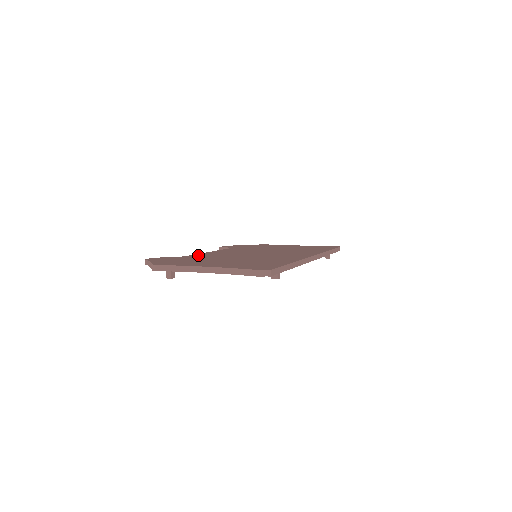
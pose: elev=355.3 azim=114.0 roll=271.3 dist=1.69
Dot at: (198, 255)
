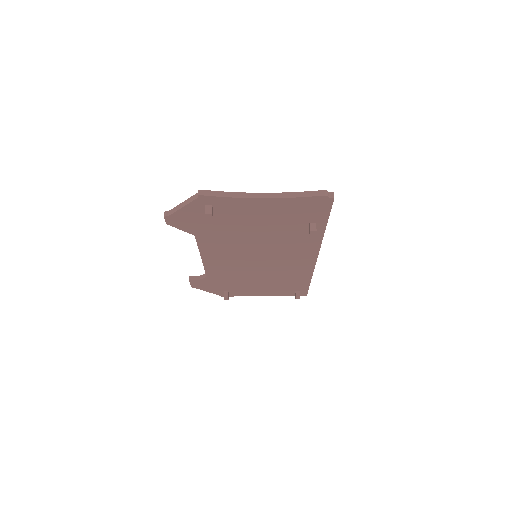
Dot at: occluded
